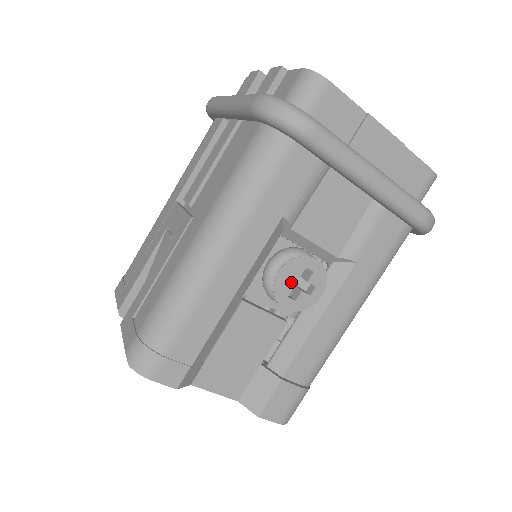
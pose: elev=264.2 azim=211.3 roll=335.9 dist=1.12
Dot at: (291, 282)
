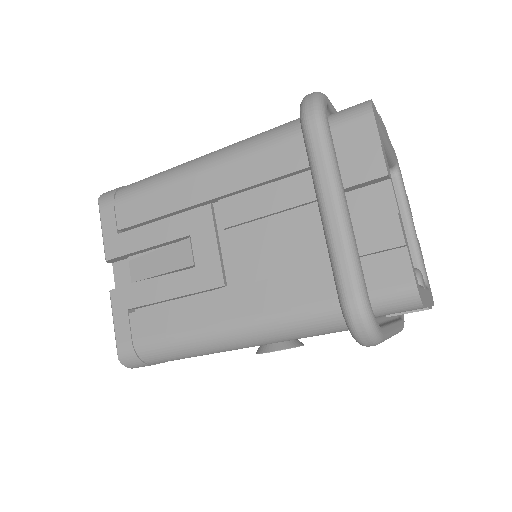
Dot at: occluded
